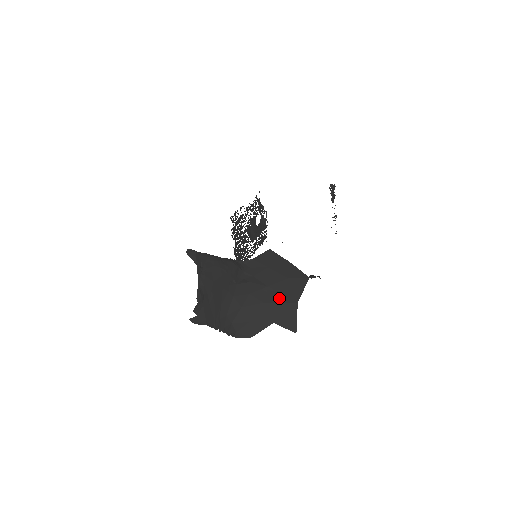
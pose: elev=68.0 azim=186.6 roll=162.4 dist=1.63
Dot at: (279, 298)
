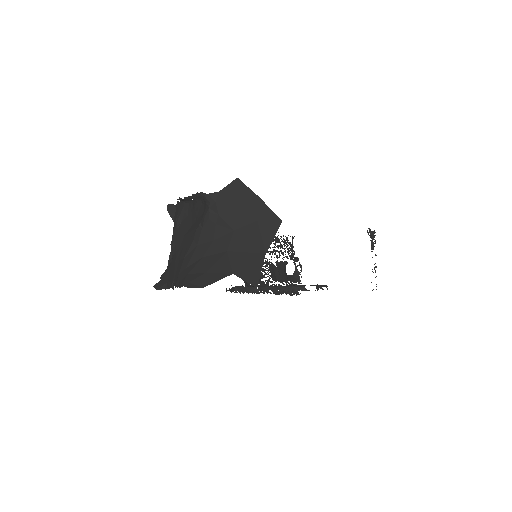
Dot at: (245, 246)
